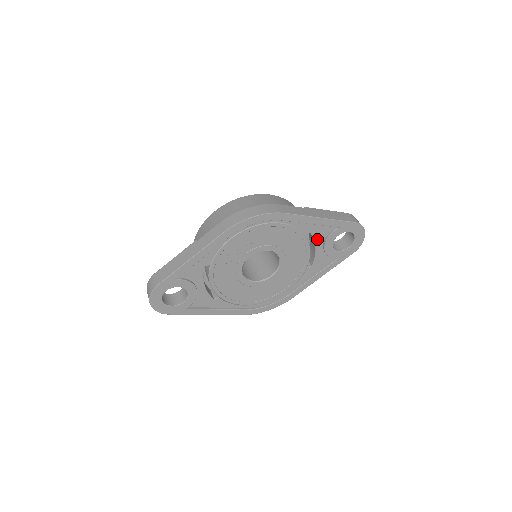
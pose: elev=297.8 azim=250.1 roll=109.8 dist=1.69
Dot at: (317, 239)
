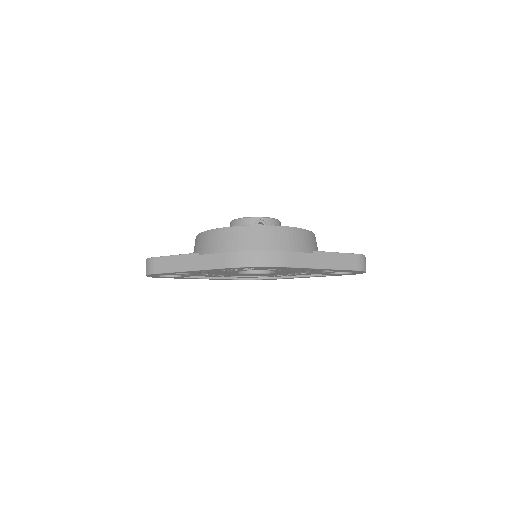
Dot at: occluded
